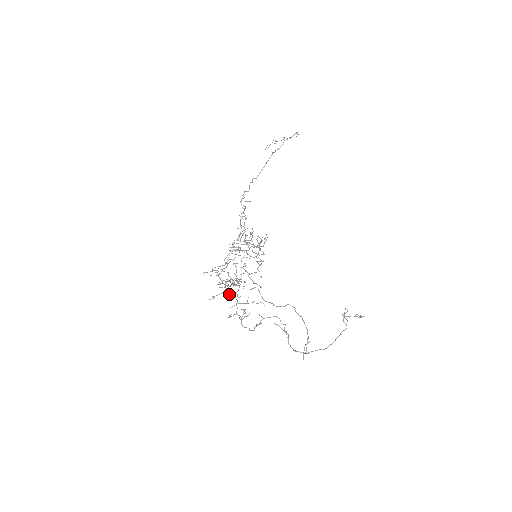
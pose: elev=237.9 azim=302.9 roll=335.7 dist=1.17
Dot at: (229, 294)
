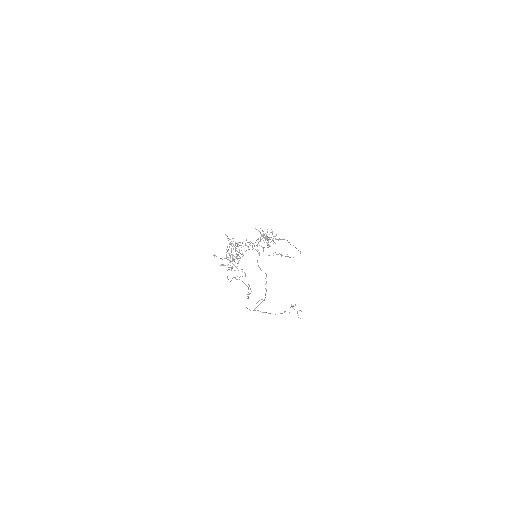
Dot at: occluded
